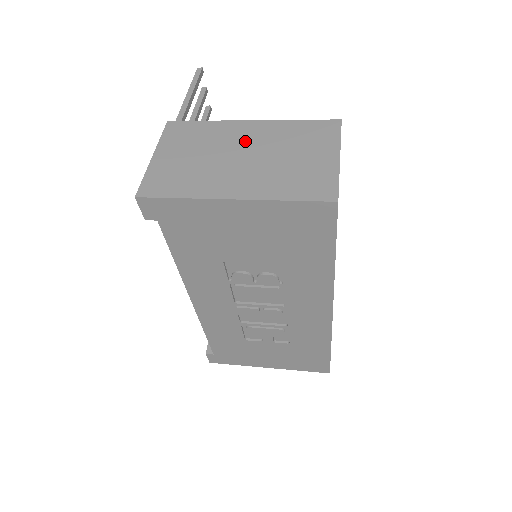
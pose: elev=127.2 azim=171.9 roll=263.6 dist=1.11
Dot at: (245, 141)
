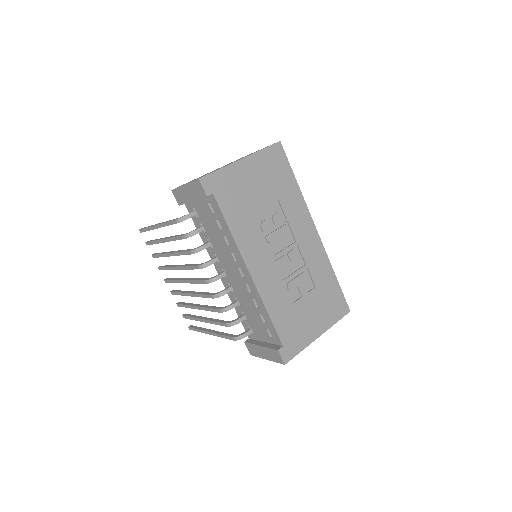
Dot at: occluded
